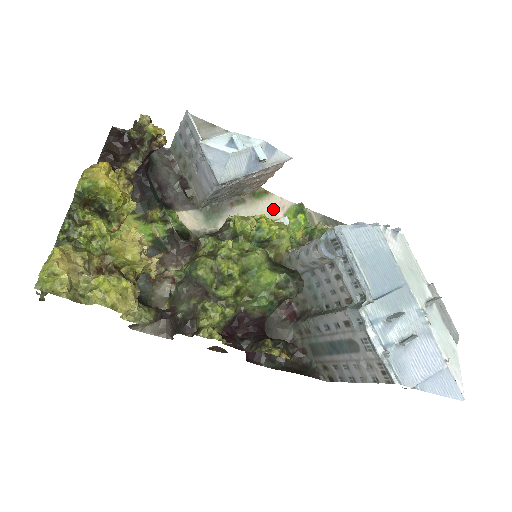
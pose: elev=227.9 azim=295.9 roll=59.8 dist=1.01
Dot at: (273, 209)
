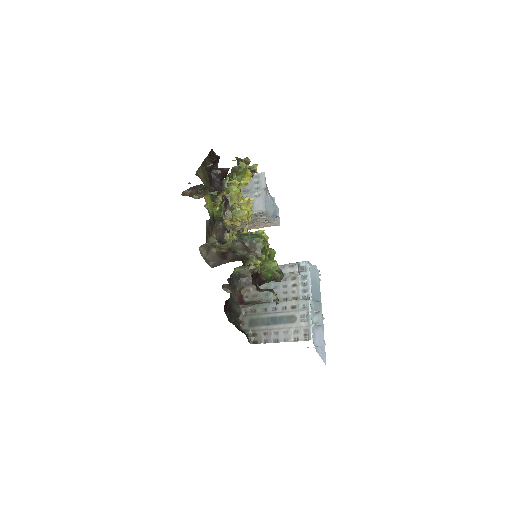
Dot at: occluded
